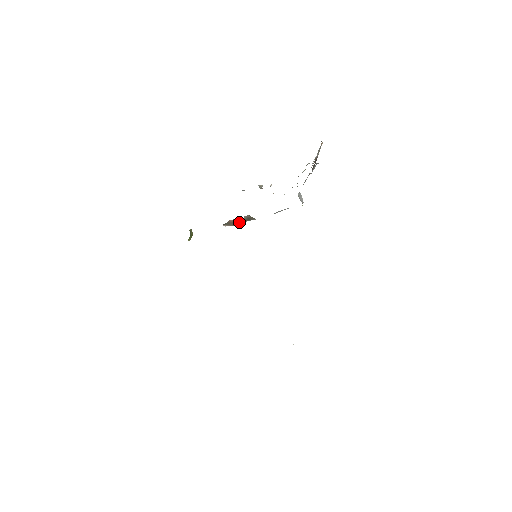
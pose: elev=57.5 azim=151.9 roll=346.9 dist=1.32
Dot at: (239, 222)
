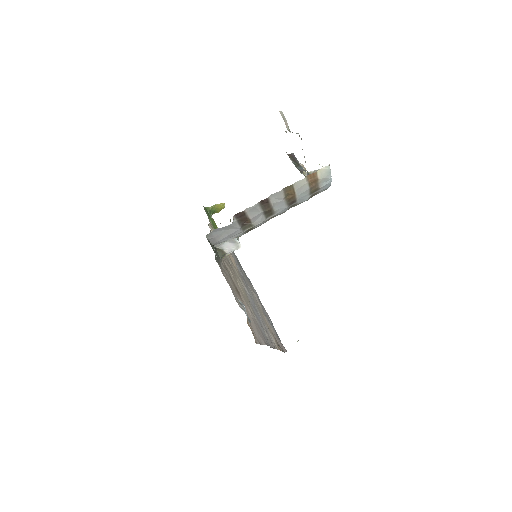
Dot at: occluded
